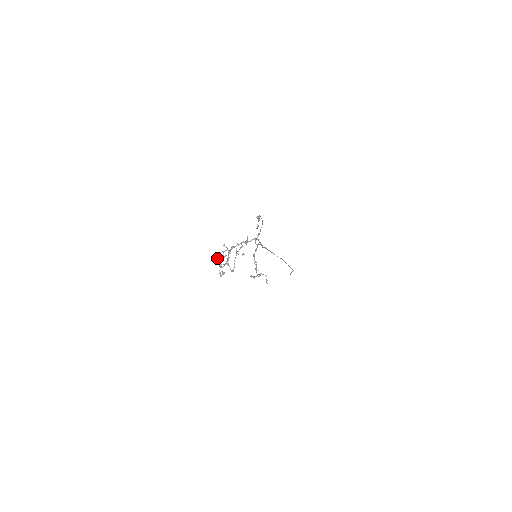
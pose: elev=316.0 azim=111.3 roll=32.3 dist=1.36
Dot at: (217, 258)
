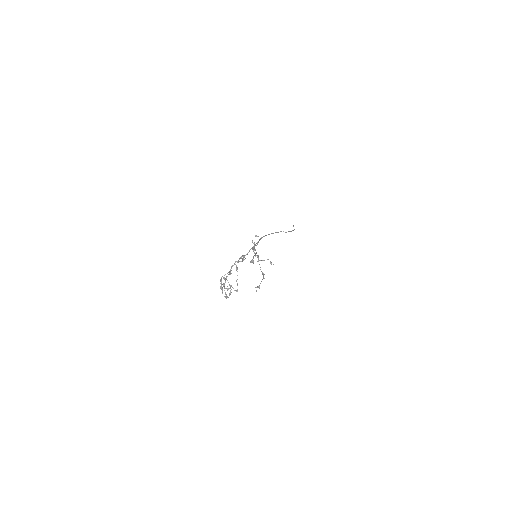
Dot at: (220, 287)
